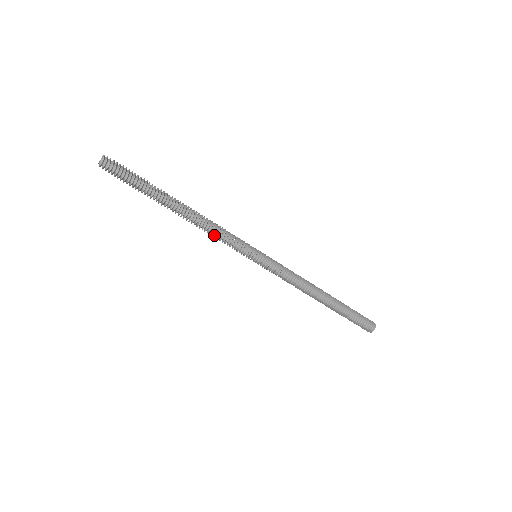
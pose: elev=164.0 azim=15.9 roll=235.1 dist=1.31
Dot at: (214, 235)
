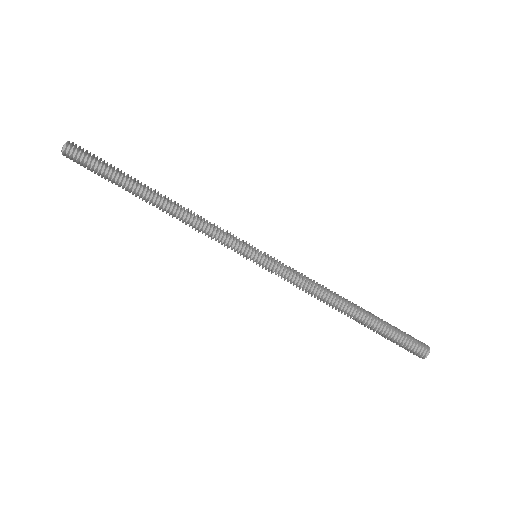
Dot at: occluded
